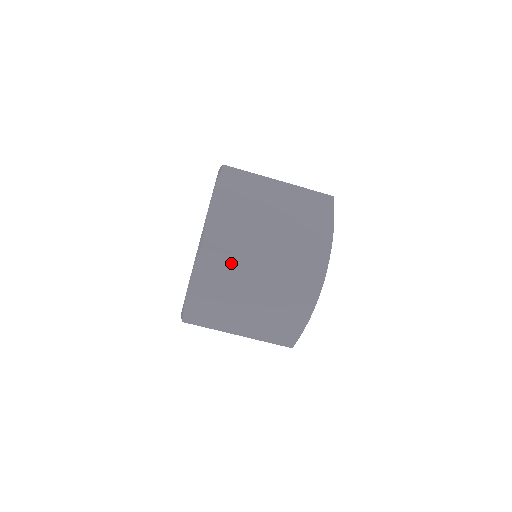
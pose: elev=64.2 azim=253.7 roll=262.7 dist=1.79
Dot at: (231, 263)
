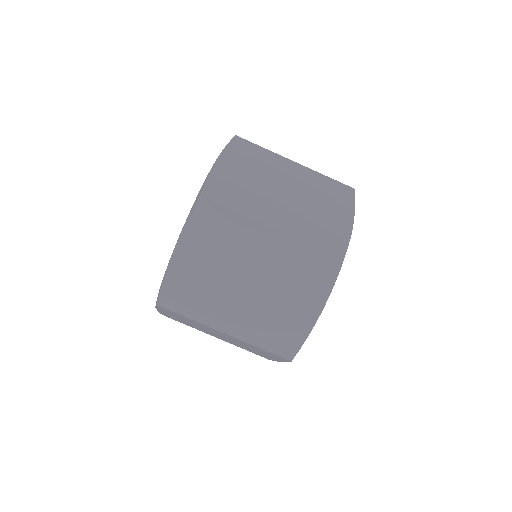
Dot at: (263, 155)
